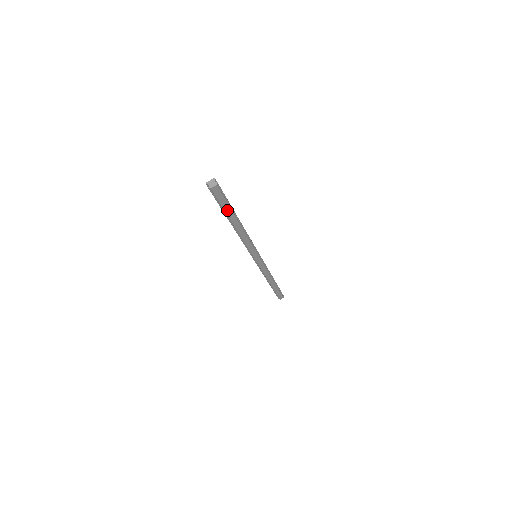
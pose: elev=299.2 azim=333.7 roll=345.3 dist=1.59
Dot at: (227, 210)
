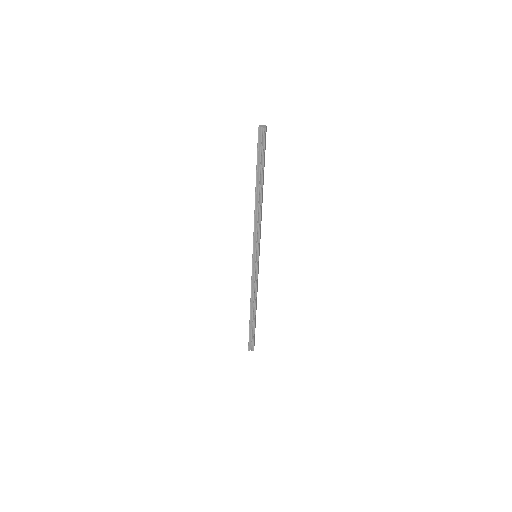
Dot at: (264, 165)
